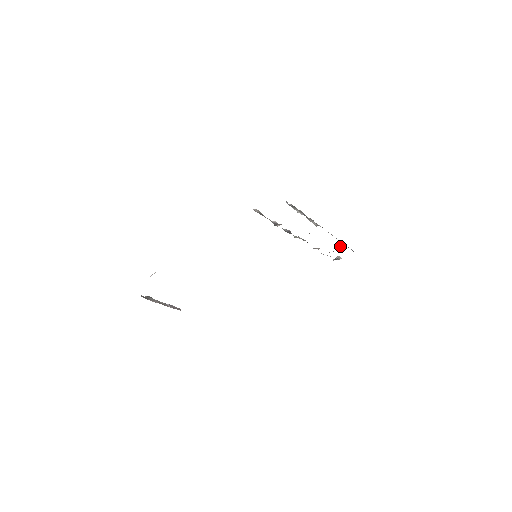
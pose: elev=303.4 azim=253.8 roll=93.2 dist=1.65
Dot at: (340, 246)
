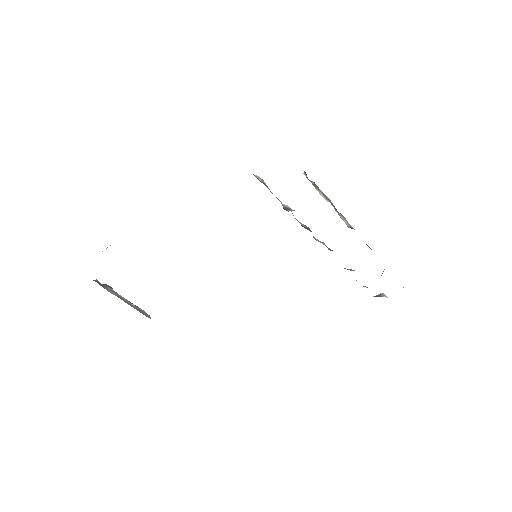
Dot at: occluded
